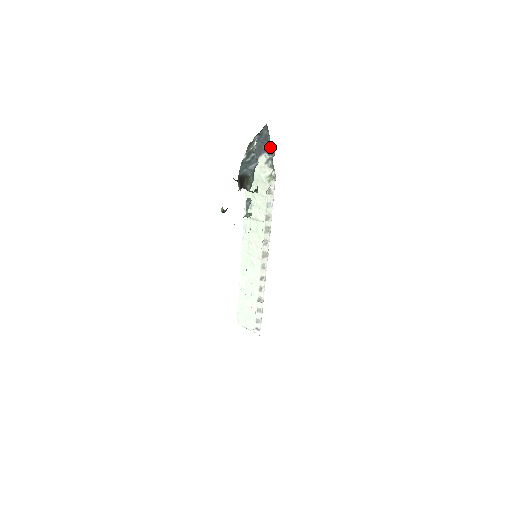
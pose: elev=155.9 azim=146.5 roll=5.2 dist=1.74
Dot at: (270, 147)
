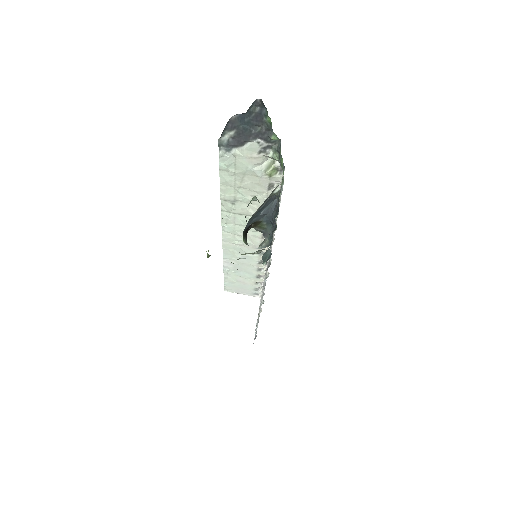
Dot at: (269, 131)
